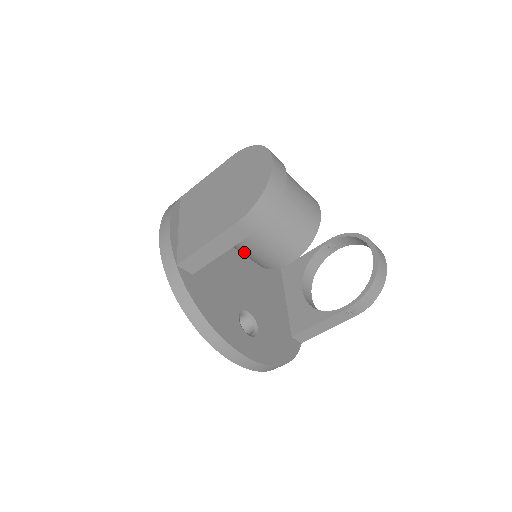
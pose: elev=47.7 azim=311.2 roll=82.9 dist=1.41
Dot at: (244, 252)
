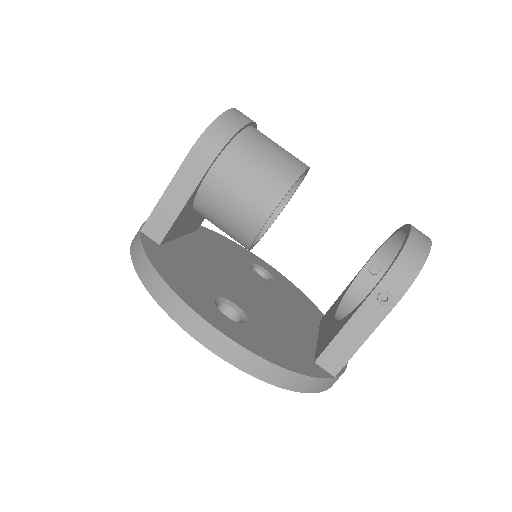
Dot at: (218, 215)
